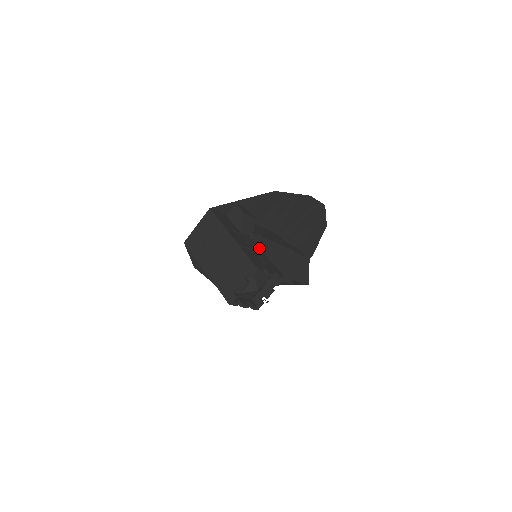
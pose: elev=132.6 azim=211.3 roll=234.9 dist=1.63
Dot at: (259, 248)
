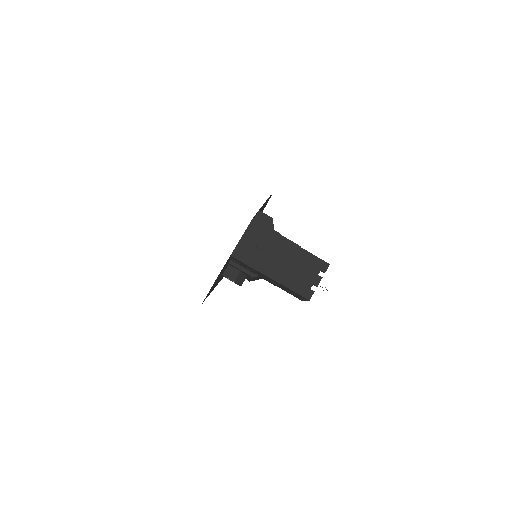
Dot at: occluded
